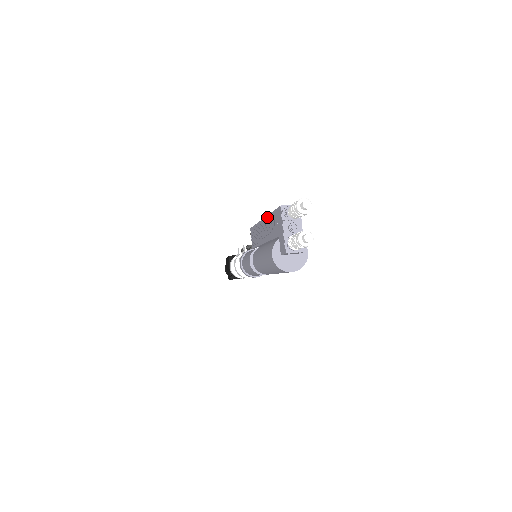
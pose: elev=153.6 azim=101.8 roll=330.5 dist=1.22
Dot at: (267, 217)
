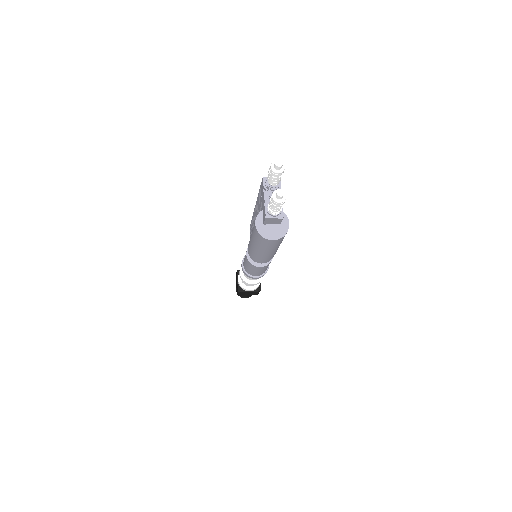
Dot at: (257, 200)
